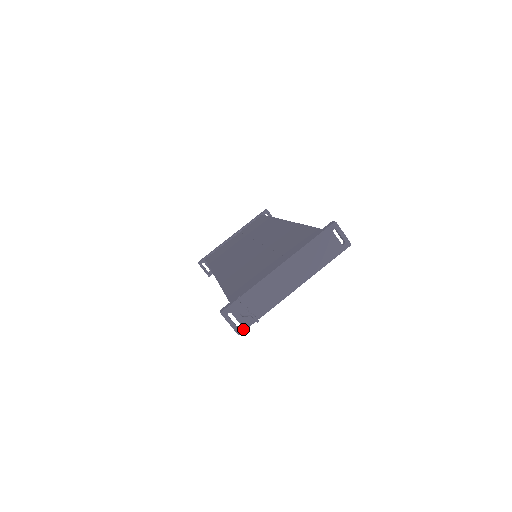
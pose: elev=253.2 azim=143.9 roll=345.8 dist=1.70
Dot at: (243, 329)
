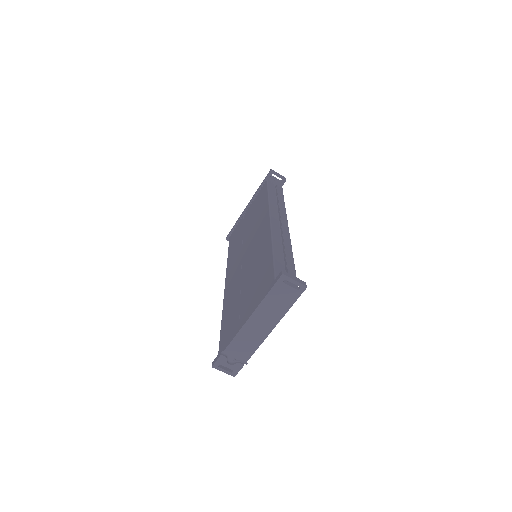
Dot at: (236, 372)
